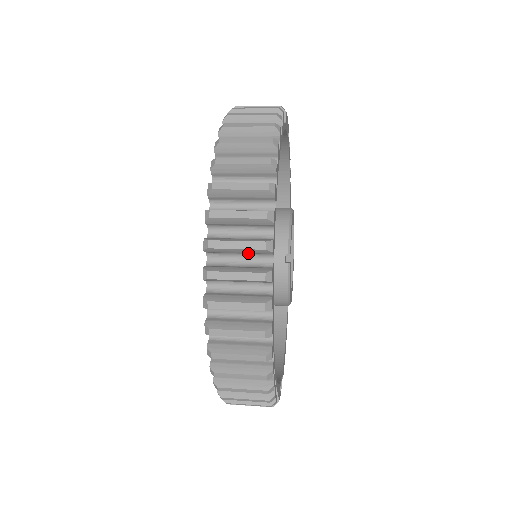
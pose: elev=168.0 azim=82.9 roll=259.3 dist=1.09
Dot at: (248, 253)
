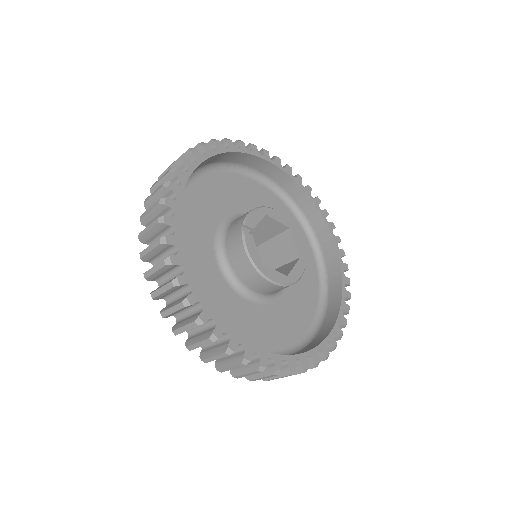
Dot at: occluded
